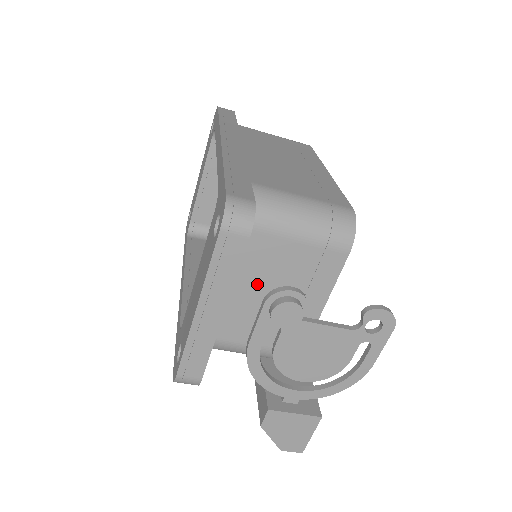
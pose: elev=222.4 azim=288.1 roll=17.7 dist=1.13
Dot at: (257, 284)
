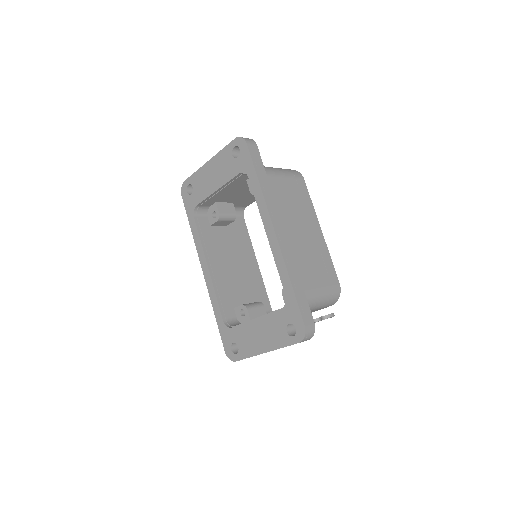
Dot at: occluded
